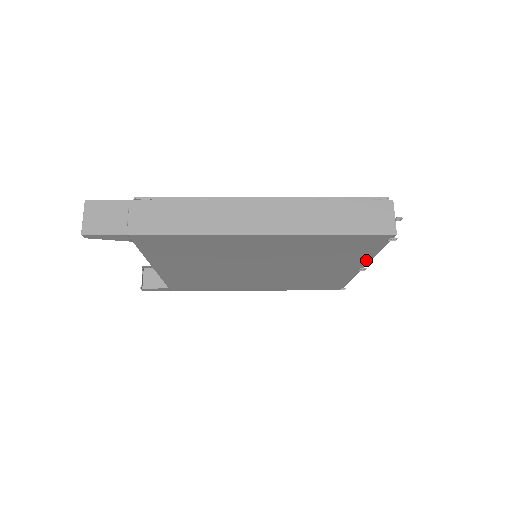
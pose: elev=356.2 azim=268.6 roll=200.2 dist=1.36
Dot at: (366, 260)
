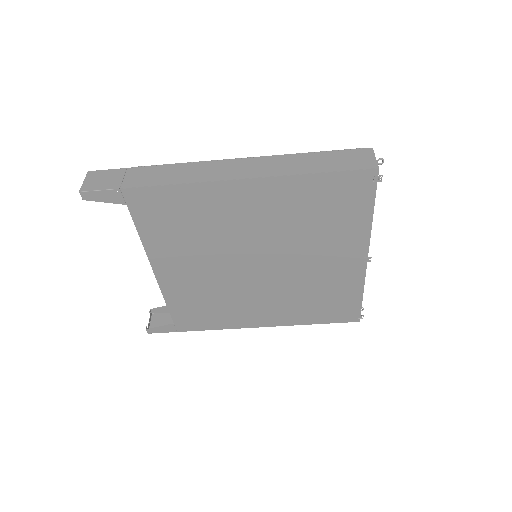
Dot at: (365, 236)
